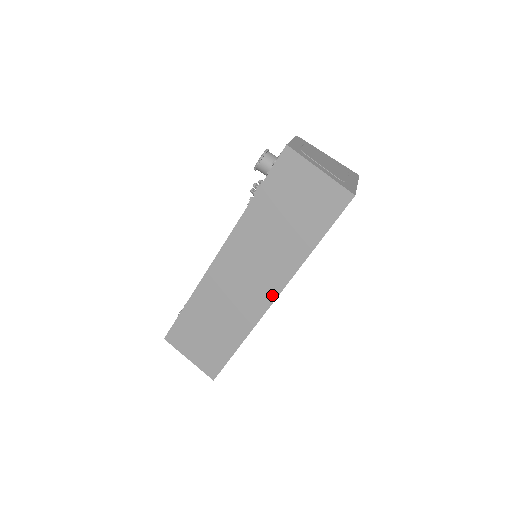
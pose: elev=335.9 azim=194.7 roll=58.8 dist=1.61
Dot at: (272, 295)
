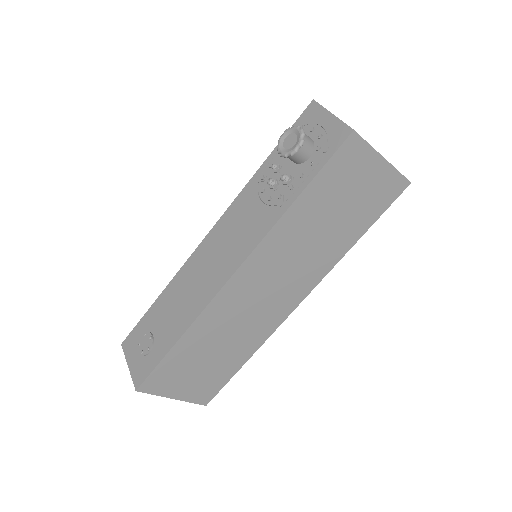
Dot at: (297, 301)
